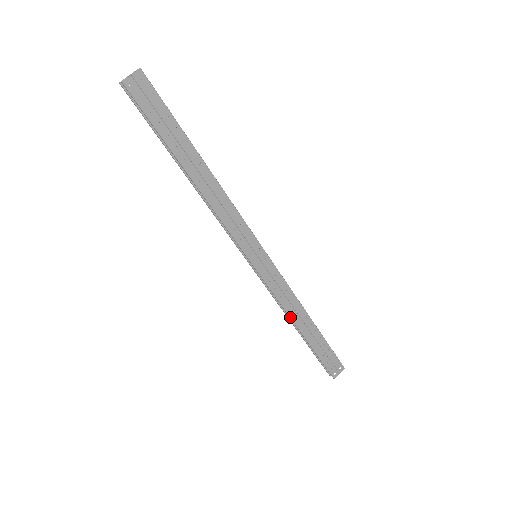
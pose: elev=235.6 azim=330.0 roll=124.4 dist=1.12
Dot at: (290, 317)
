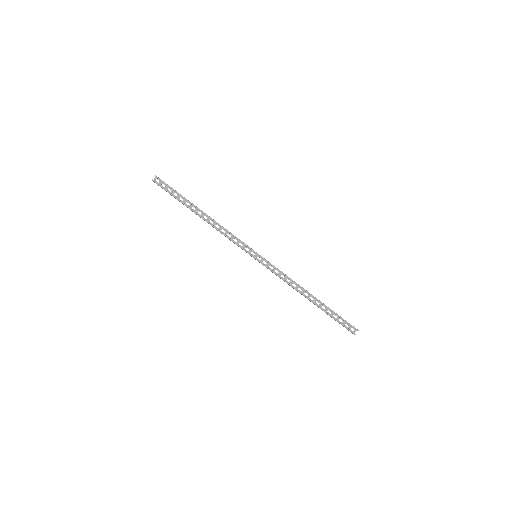
Dot at: (300, 286)
